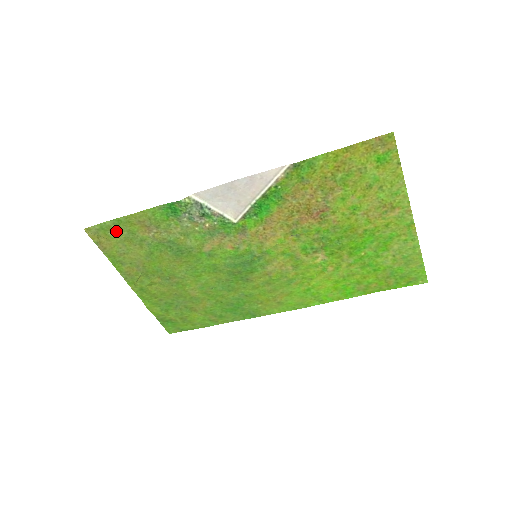
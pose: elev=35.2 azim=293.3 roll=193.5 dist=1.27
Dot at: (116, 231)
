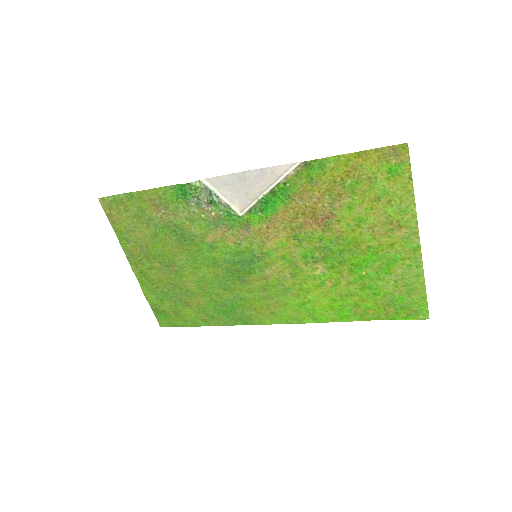
Dot at: (127, 206)
